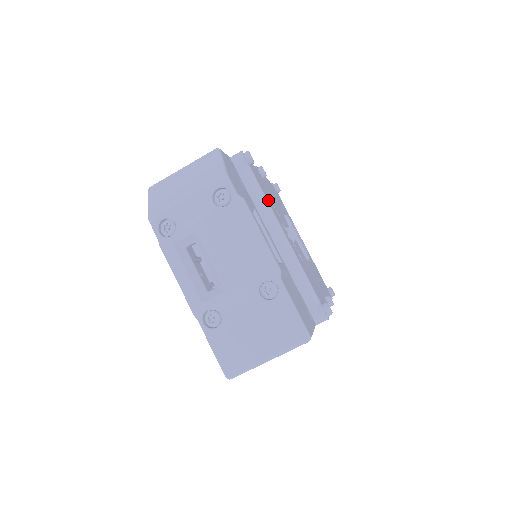
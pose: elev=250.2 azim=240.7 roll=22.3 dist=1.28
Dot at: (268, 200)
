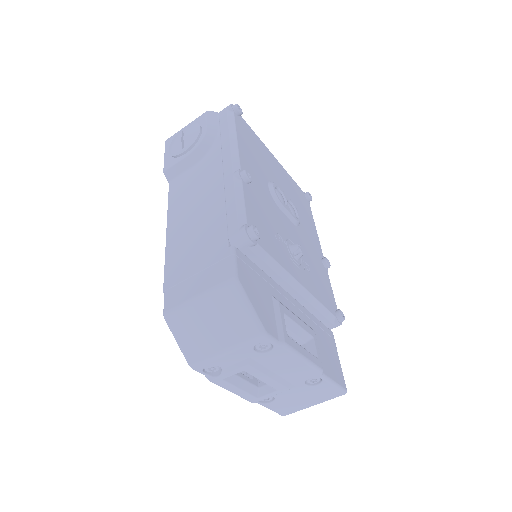
Dot at: (279, 258)
